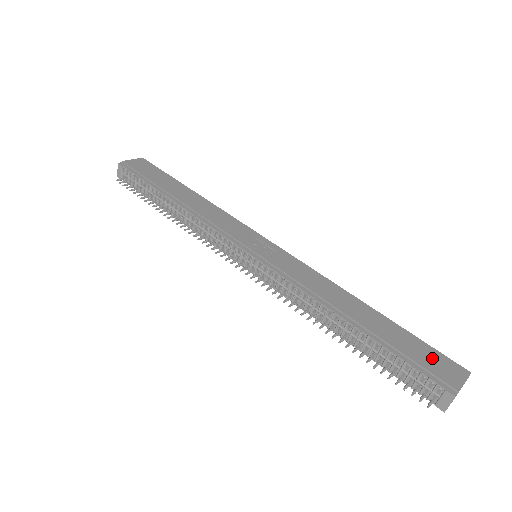
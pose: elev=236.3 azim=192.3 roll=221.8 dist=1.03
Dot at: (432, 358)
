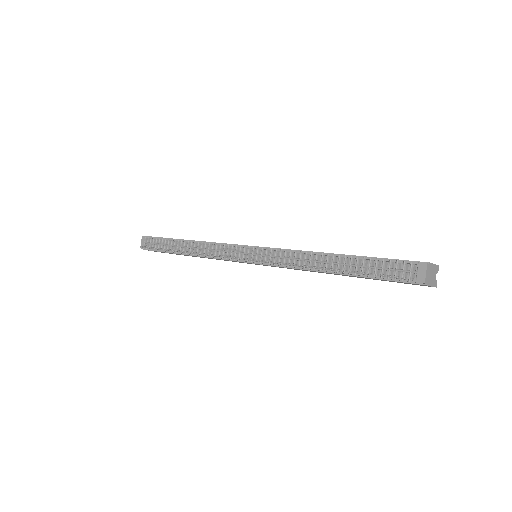
Dot at: occluded
